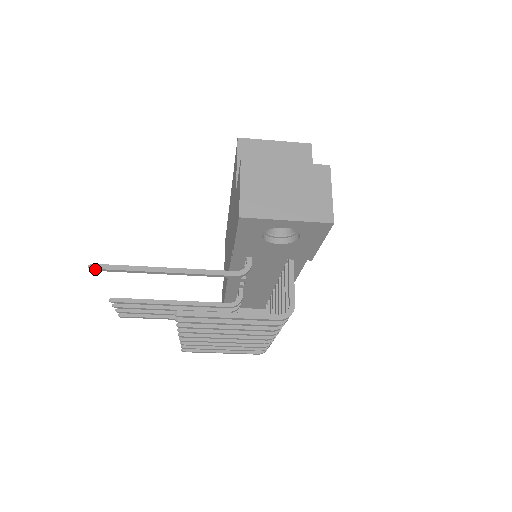
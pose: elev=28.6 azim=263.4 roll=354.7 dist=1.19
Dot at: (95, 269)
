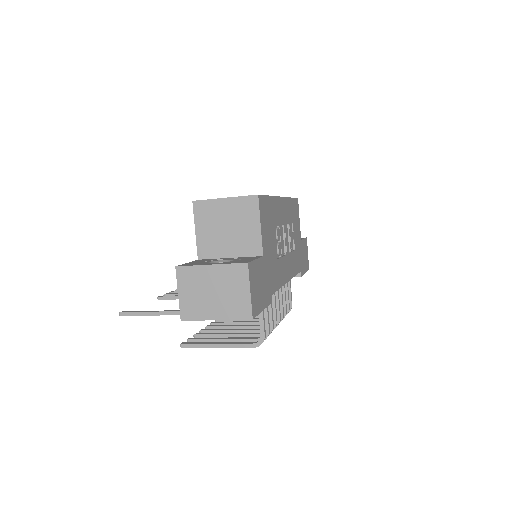
Dot at: occluded
